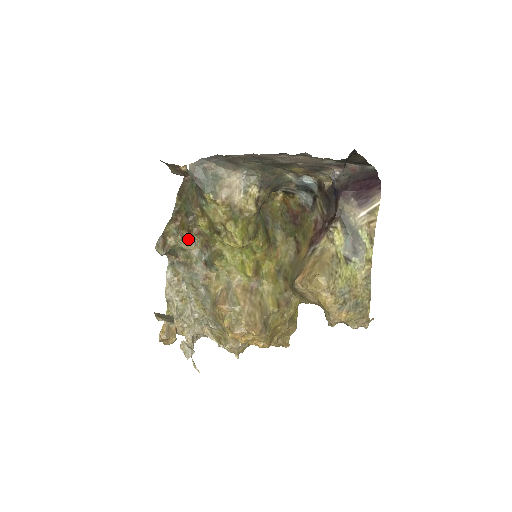
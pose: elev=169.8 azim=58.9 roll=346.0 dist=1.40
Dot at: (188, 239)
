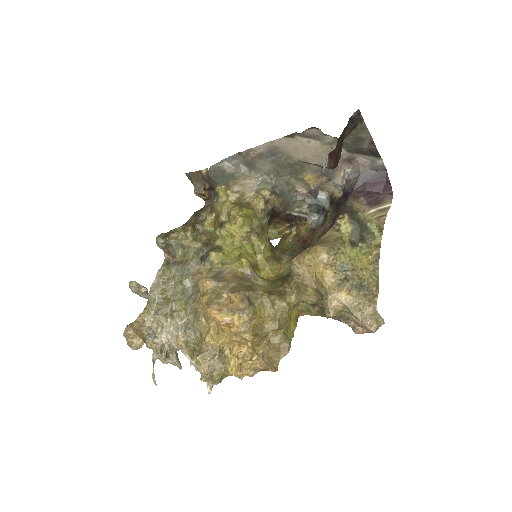
Dot at: (191, 234)
